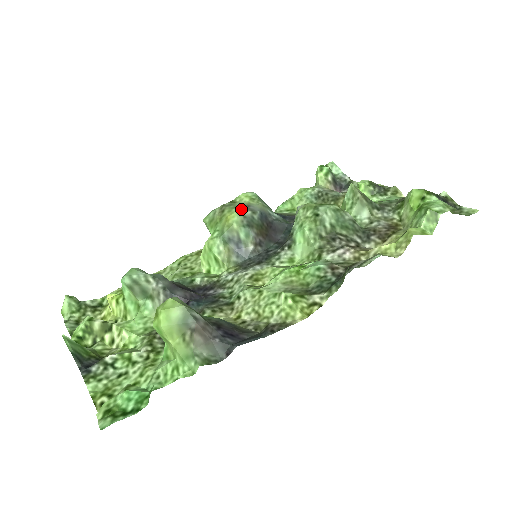
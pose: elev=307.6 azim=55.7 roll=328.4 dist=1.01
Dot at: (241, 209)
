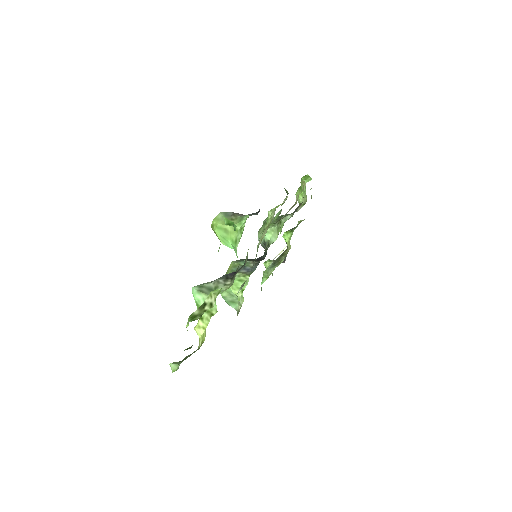
Dot at: occluded
